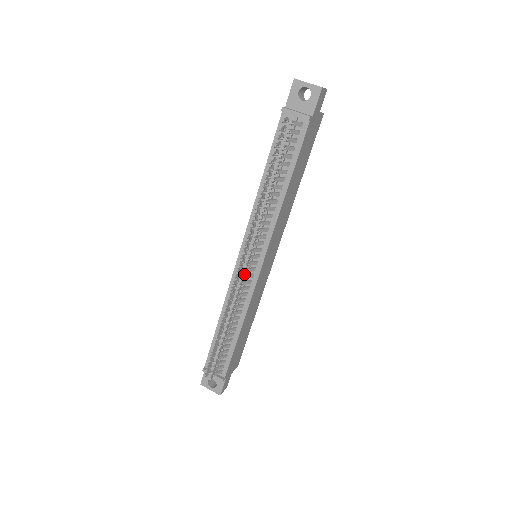
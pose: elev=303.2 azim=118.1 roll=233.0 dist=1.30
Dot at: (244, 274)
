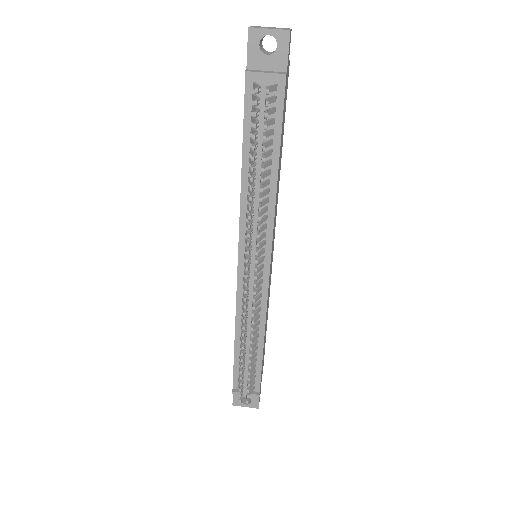
Dot at: (255, 286)
